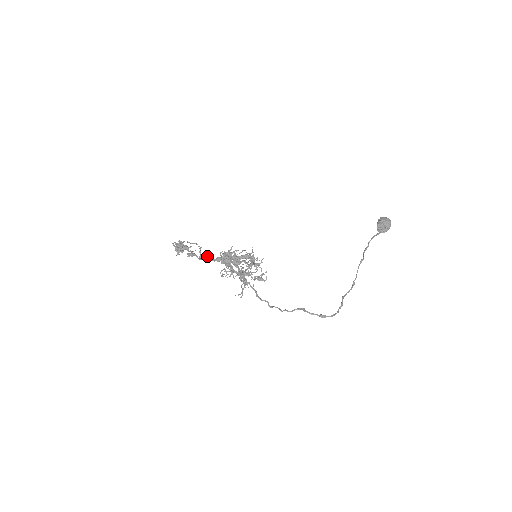
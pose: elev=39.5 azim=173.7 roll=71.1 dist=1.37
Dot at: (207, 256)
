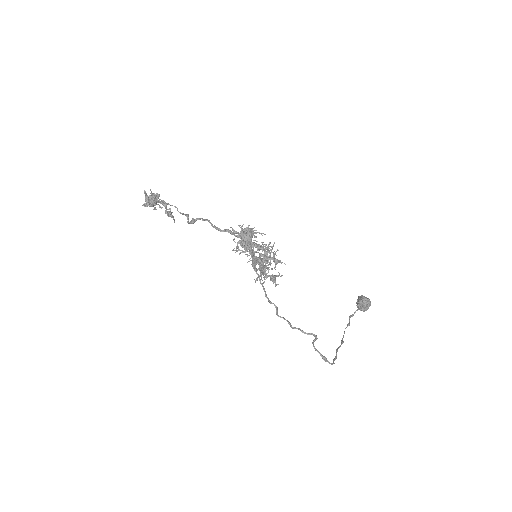
Dot at: occluded
